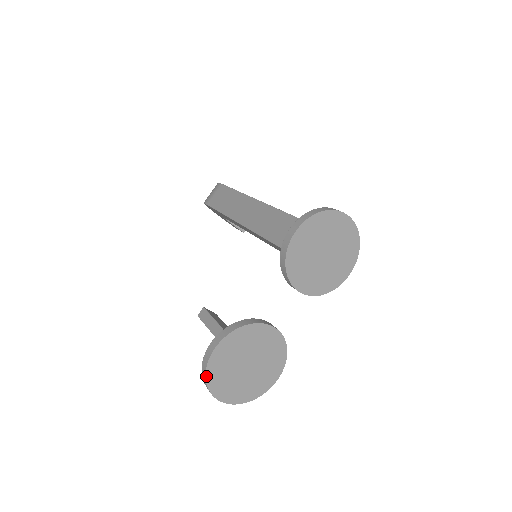
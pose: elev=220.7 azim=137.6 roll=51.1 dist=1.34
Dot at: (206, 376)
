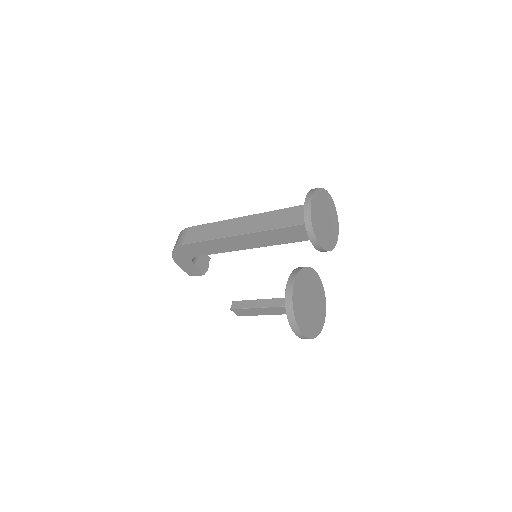
Dot at: (293, 309)
